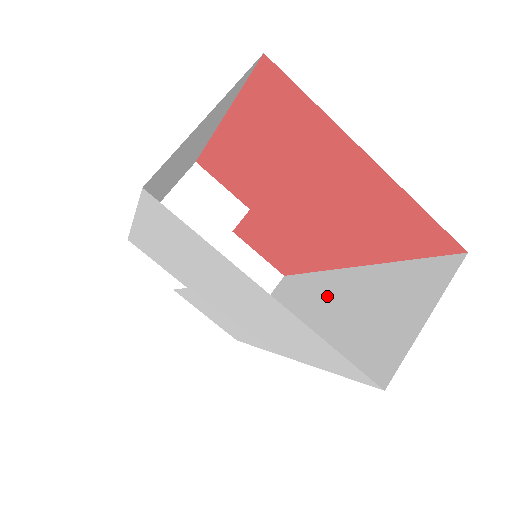
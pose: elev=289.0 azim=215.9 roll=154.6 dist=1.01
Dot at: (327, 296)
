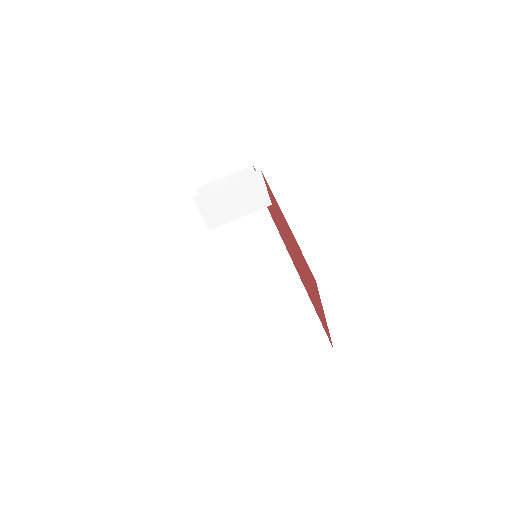
Dot at: (277, 278)
